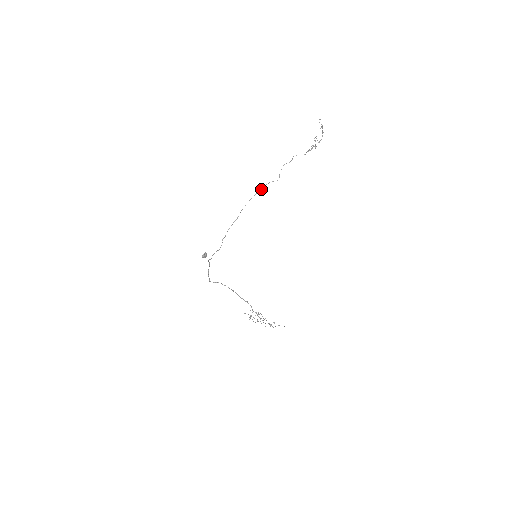
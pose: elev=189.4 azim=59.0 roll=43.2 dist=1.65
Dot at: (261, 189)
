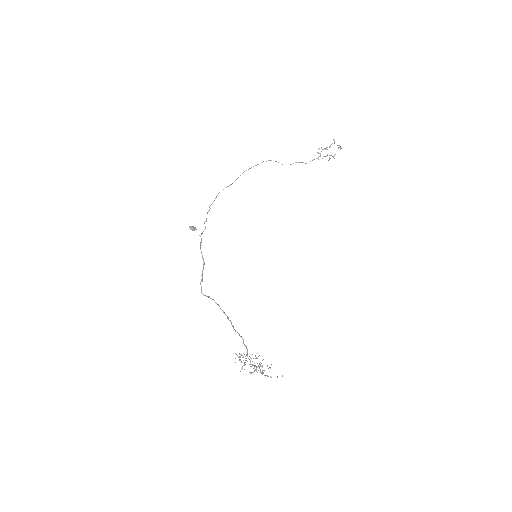
Dot at: (258, 164)
